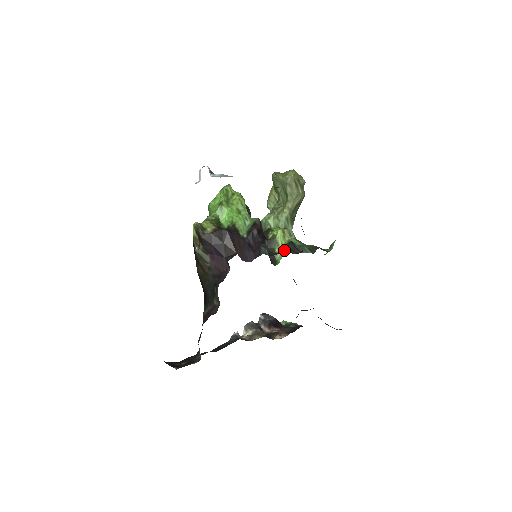
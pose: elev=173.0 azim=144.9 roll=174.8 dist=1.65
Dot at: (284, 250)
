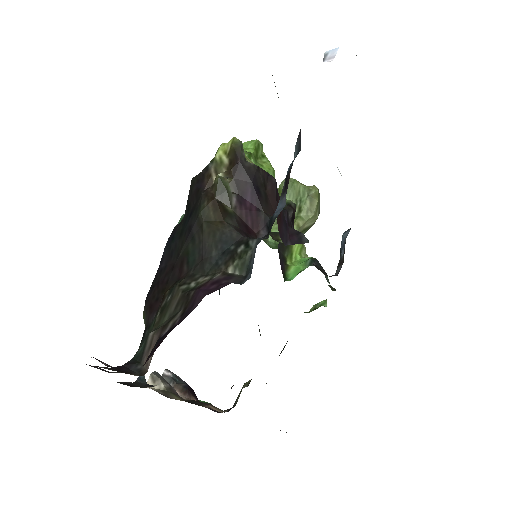
Dot at: occluded
